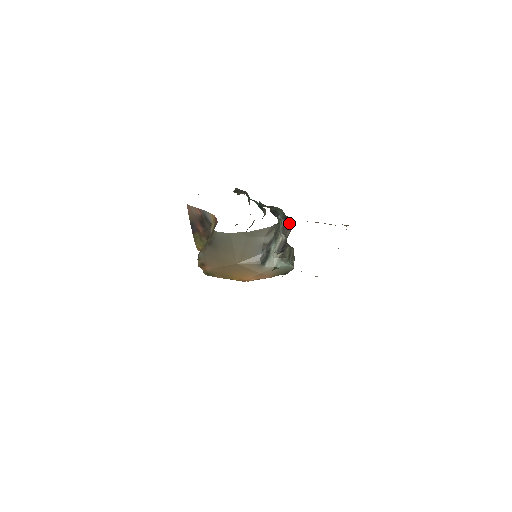
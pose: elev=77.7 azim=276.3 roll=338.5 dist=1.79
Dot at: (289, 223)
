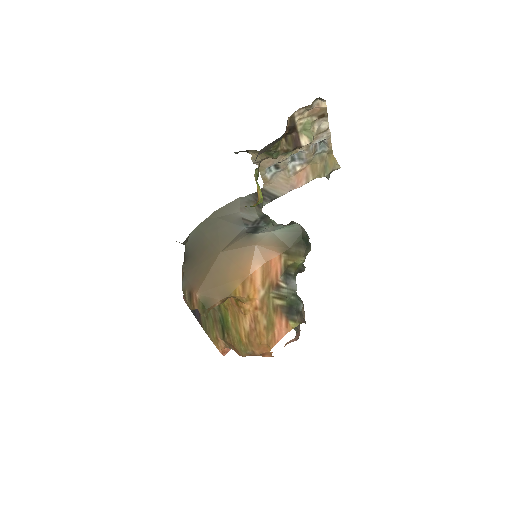
Dot at: occluded
